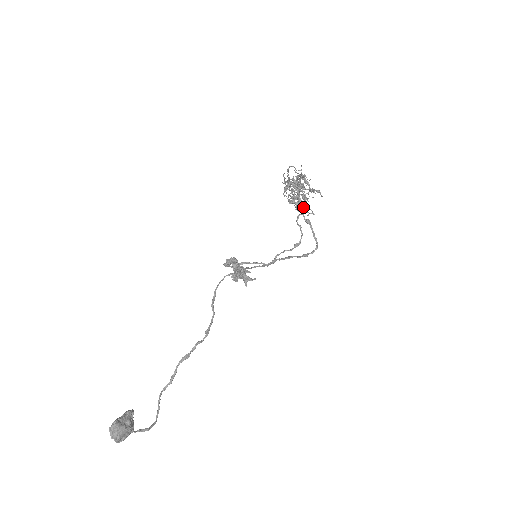
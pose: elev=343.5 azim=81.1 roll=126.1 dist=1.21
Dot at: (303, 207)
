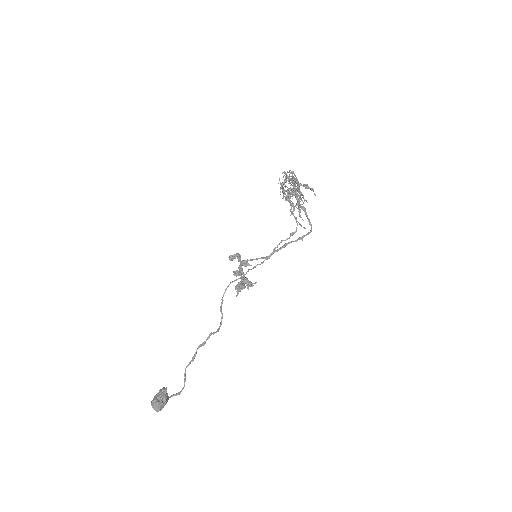
Dot at: occluded
